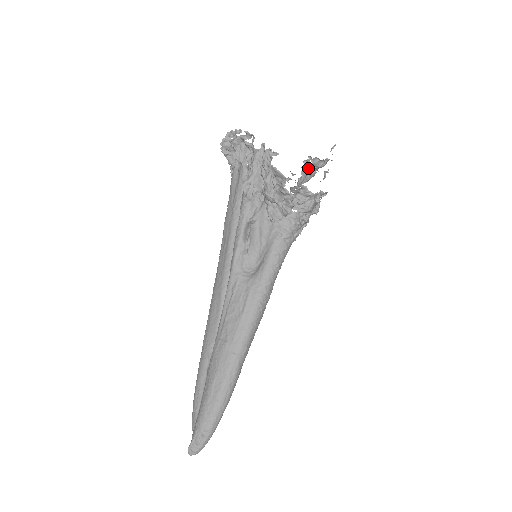
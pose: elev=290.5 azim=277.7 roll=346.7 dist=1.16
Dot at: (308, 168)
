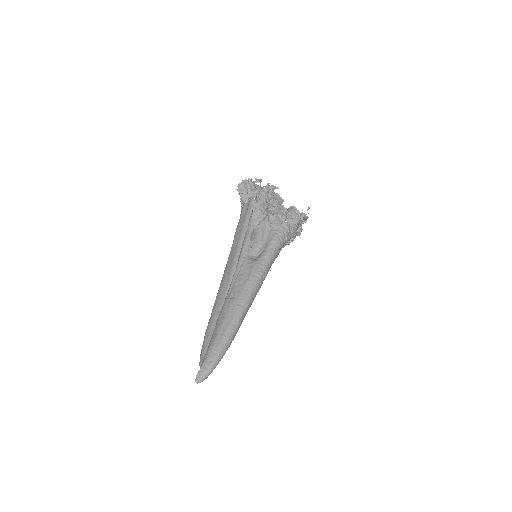
Dot at: occluded
